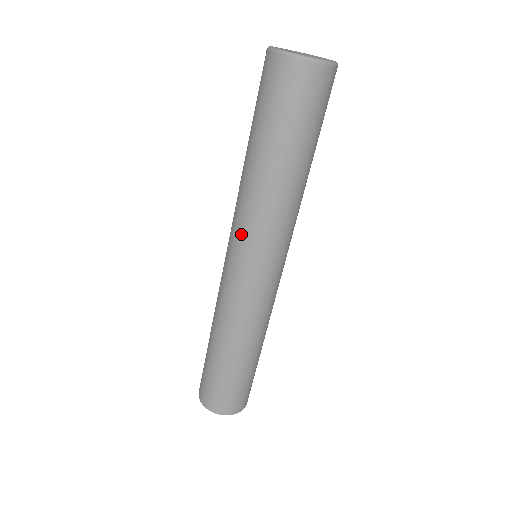
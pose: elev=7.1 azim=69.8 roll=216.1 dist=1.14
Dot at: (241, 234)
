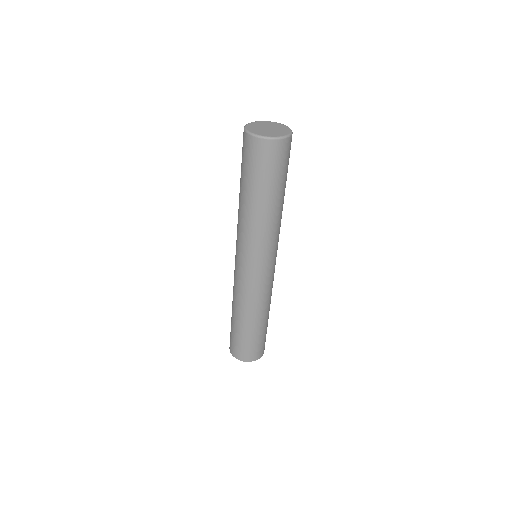
Dot at: (242, 245)
